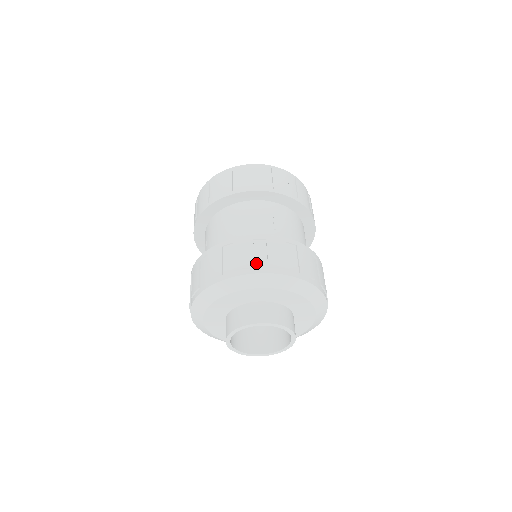
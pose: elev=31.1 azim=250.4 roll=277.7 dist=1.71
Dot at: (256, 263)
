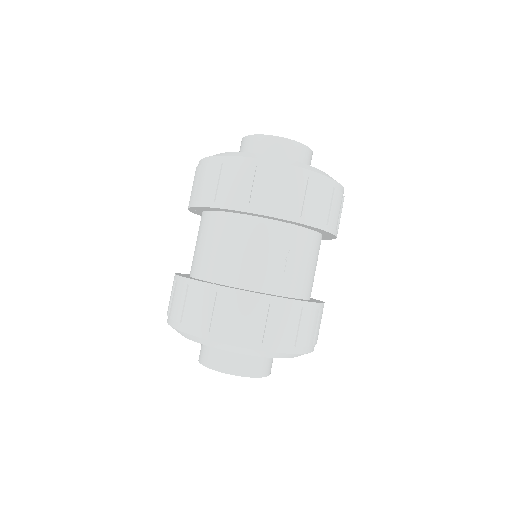
Dot at: (250, 334)
